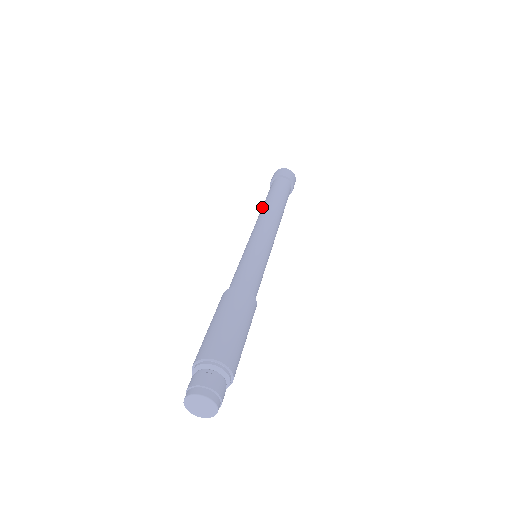
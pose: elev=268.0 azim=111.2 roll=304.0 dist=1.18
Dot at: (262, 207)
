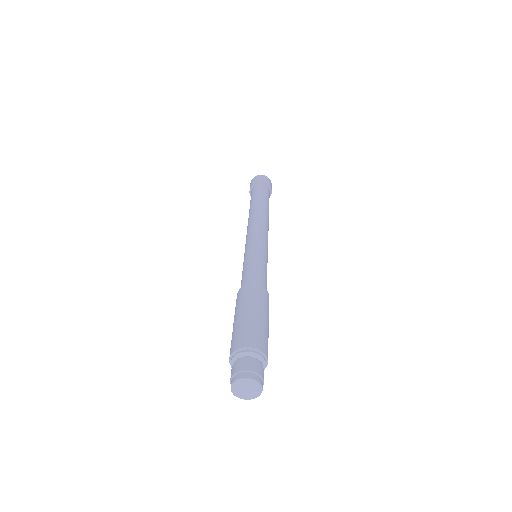
Dot at: occluded
